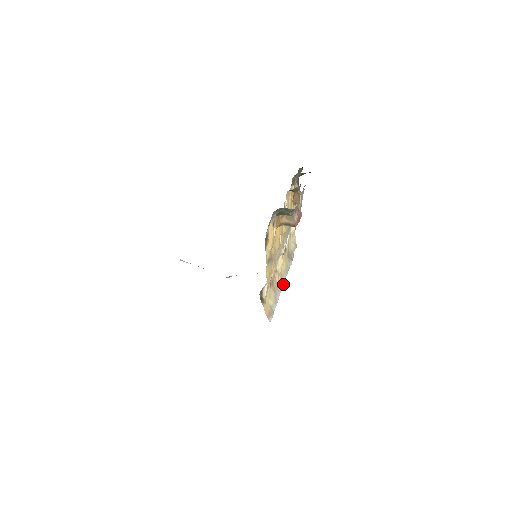
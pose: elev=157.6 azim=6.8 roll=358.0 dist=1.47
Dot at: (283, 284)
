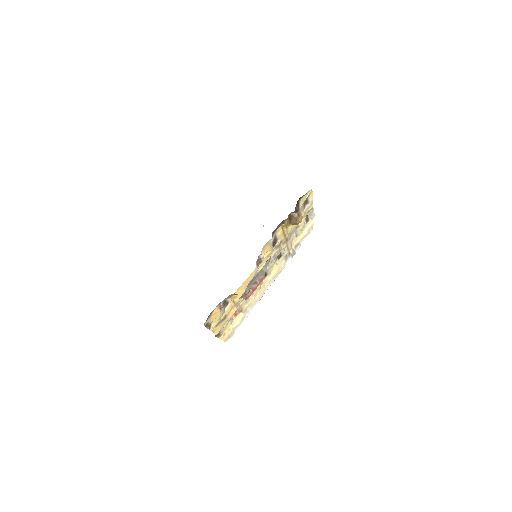
Dot at: occluded
